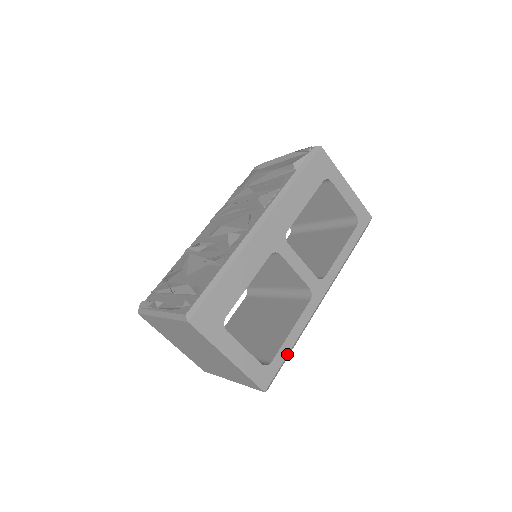
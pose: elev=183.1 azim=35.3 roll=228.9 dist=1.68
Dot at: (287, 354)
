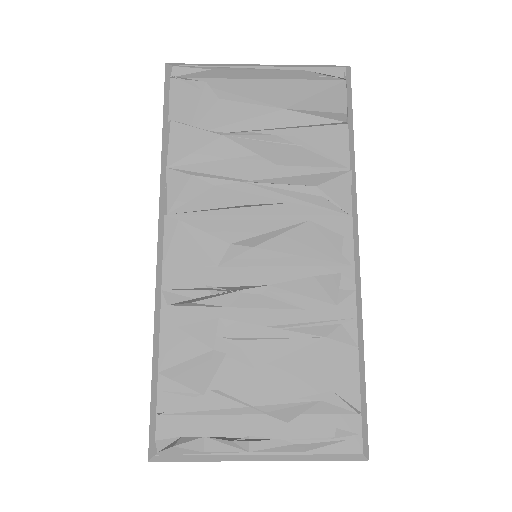
Dot at: occluded
